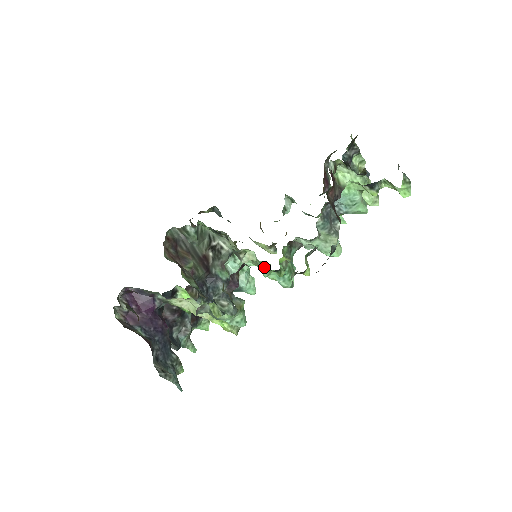
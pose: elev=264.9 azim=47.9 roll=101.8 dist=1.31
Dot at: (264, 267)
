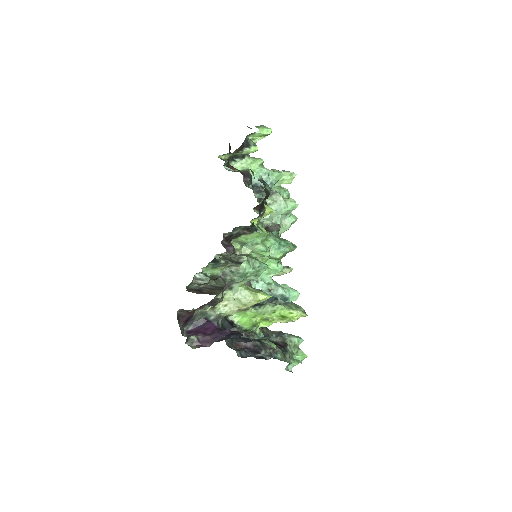
Dot at: (255, 244)
